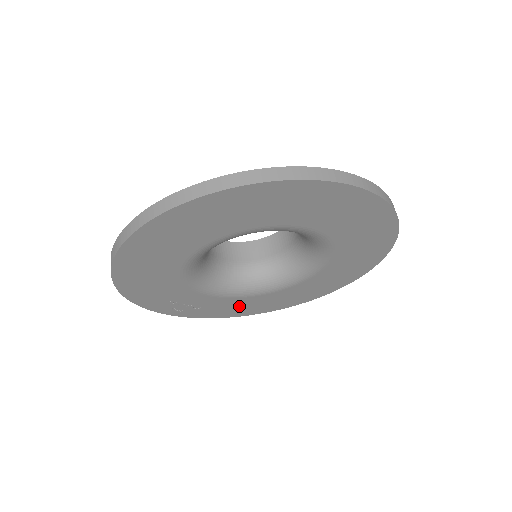
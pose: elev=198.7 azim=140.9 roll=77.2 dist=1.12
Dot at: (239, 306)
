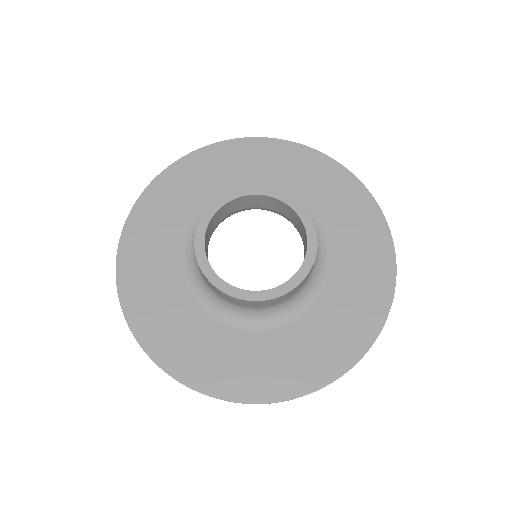
Dot at: occluded
